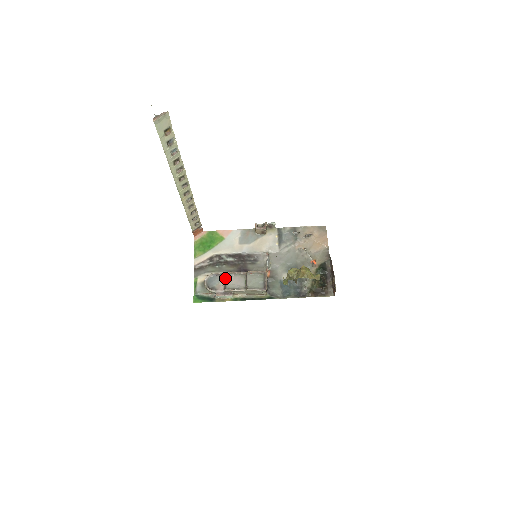
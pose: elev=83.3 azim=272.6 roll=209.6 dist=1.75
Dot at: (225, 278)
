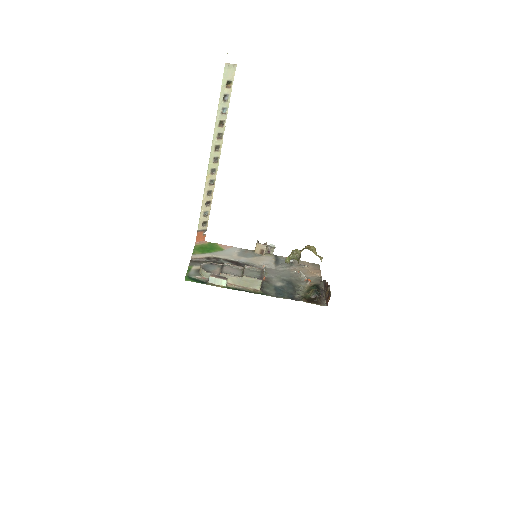
Dot at: (222, 267)
